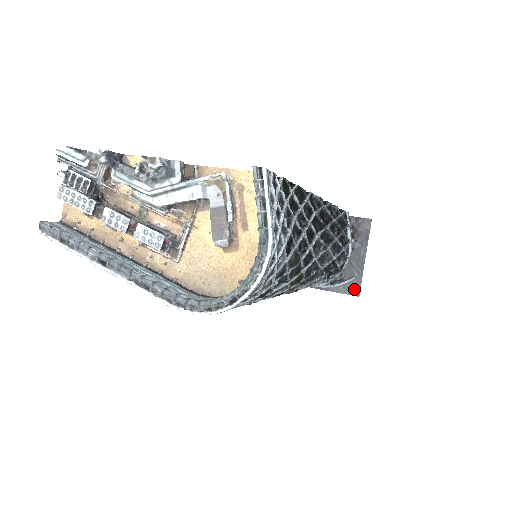
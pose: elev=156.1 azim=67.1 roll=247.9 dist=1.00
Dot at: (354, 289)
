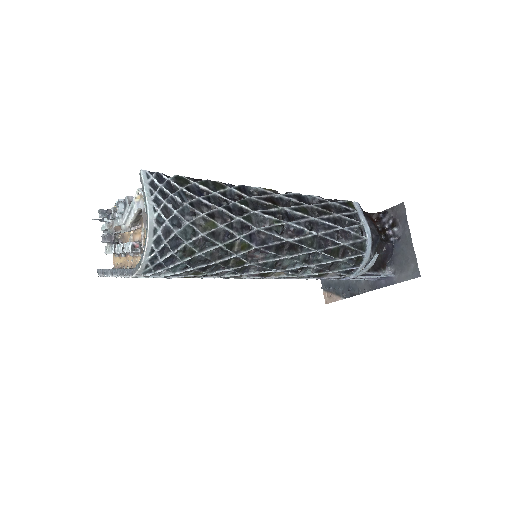
Dot at: (414, 272)
